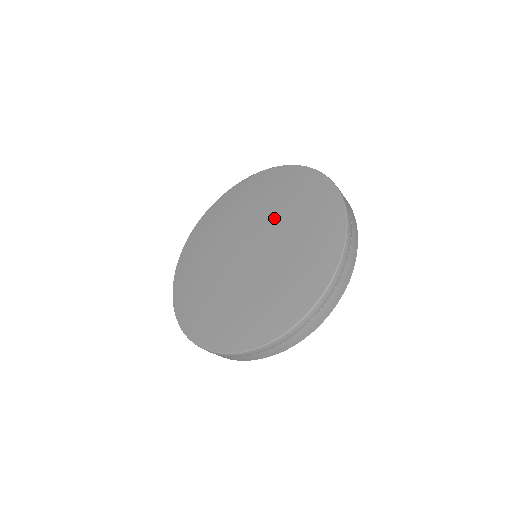
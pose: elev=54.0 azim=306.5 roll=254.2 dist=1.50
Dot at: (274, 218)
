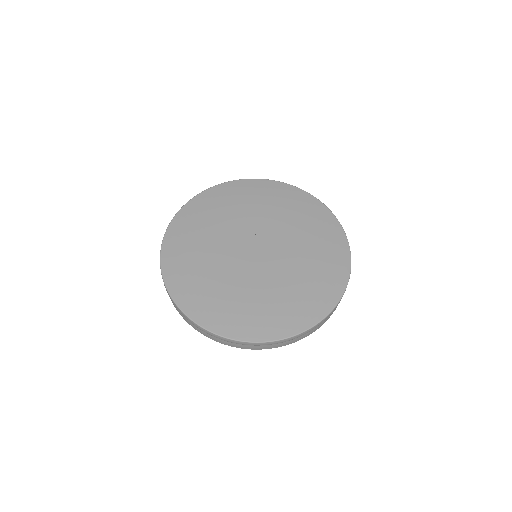
Dot at: (289, 237)
